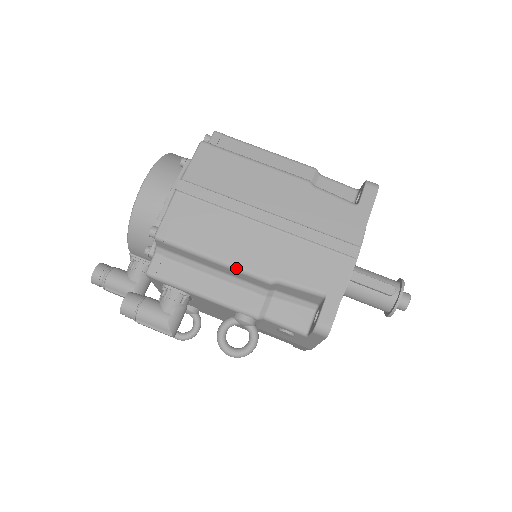
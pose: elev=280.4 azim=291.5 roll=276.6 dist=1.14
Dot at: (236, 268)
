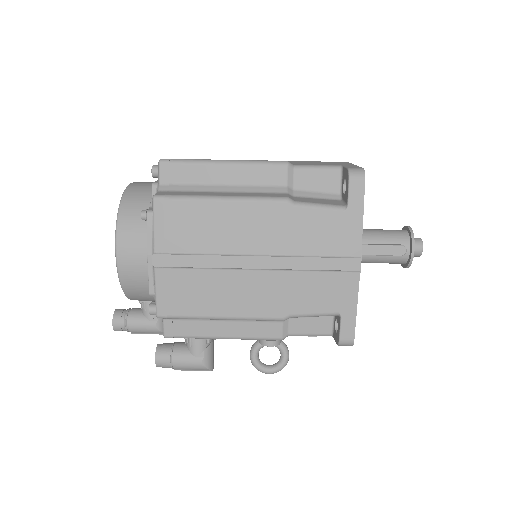
Dot at: (246, 319)
